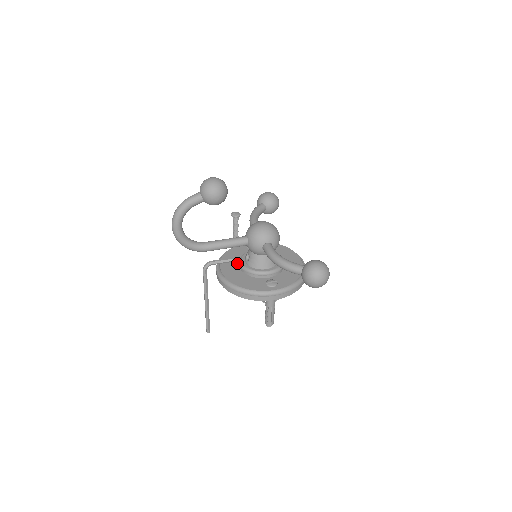
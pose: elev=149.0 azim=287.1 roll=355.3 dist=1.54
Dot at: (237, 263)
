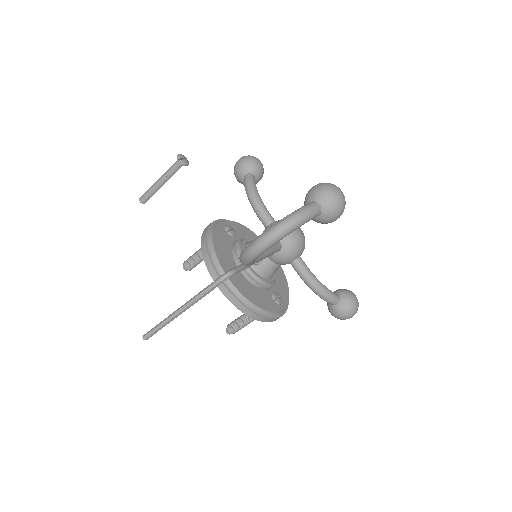
Dot at: (234, 262)
